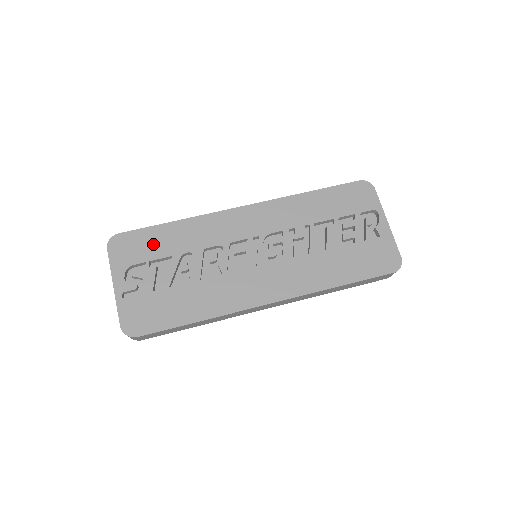
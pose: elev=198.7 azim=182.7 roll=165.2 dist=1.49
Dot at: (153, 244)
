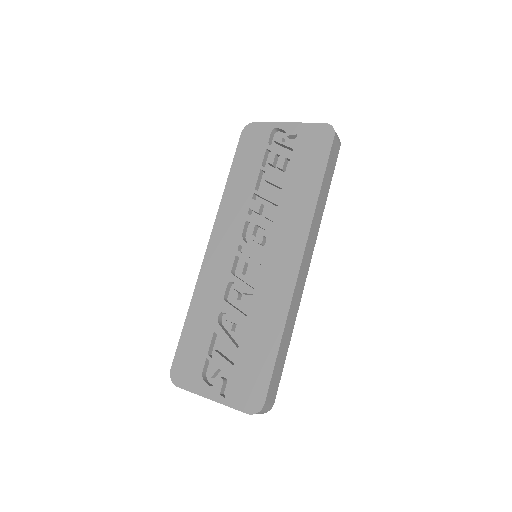
Dot at: (195, 343)
